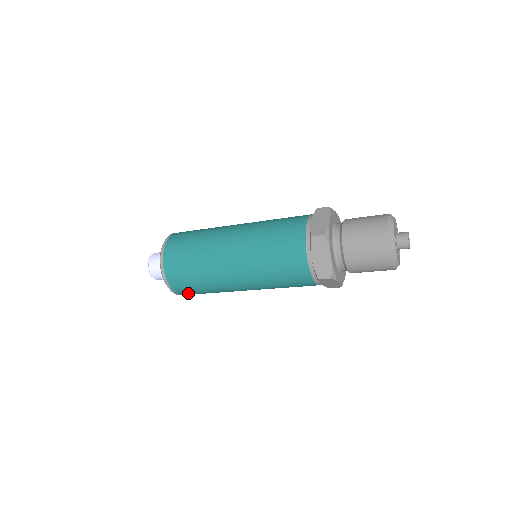
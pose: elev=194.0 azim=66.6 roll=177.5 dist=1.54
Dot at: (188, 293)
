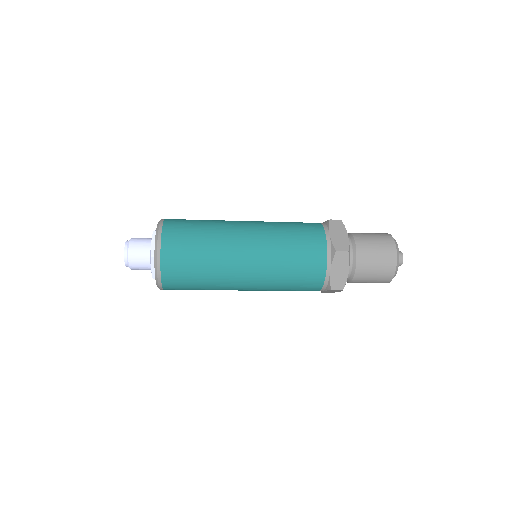
Dot at: (176, 289)
